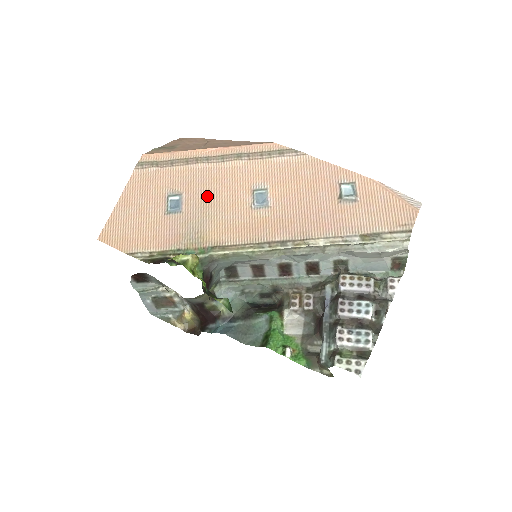
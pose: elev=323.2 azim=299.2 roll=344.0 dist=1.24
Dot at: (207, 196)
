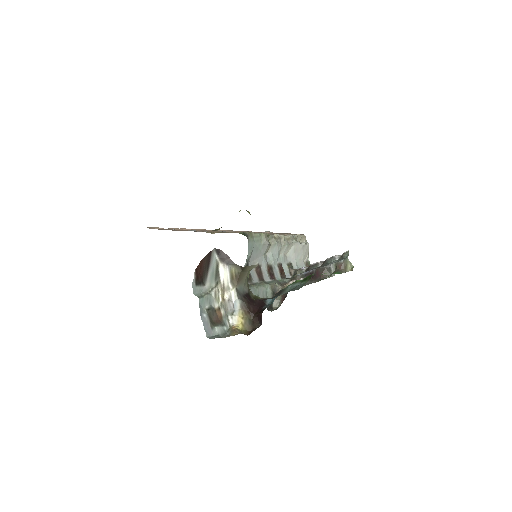
Dot at: occluded
